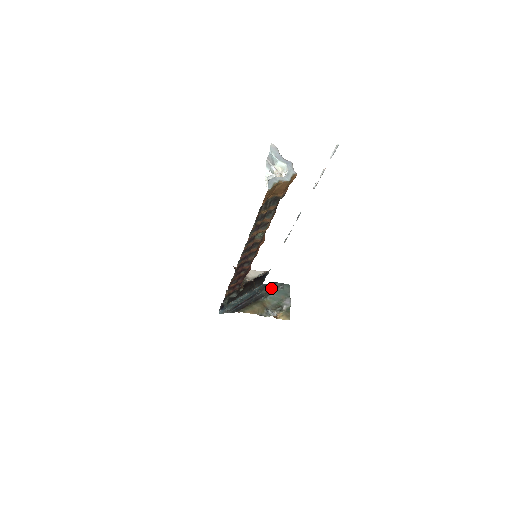
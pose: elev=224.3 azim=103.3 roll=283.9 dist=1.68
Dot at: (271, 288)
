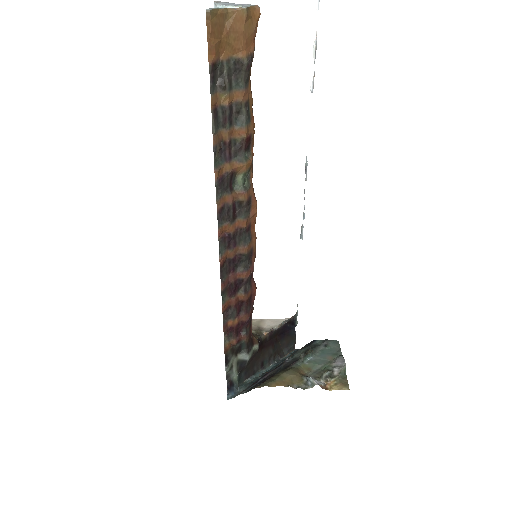
Dot at: (308, 348)
